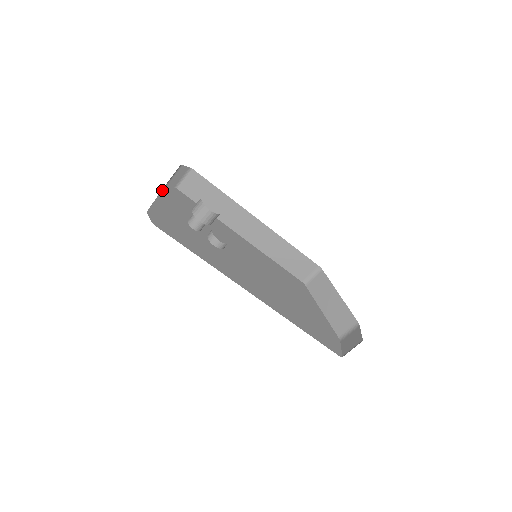
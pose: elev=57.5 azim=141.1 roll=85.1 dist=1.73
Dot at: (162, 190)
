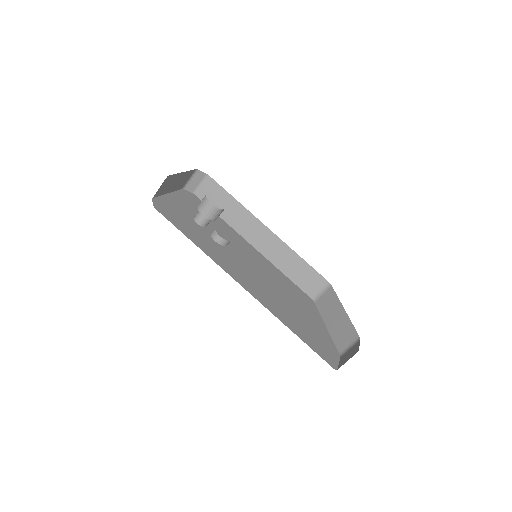
Dot at: (177, 190)
